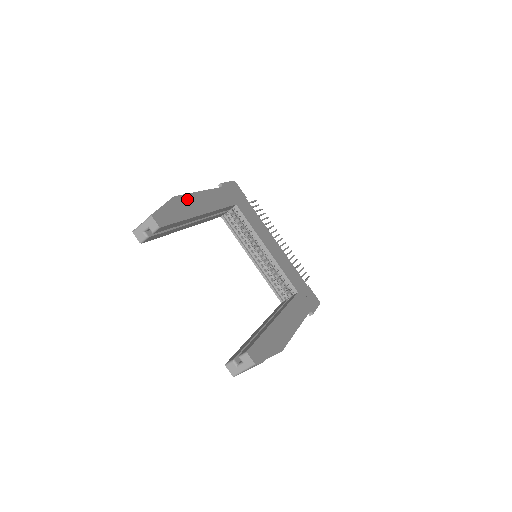
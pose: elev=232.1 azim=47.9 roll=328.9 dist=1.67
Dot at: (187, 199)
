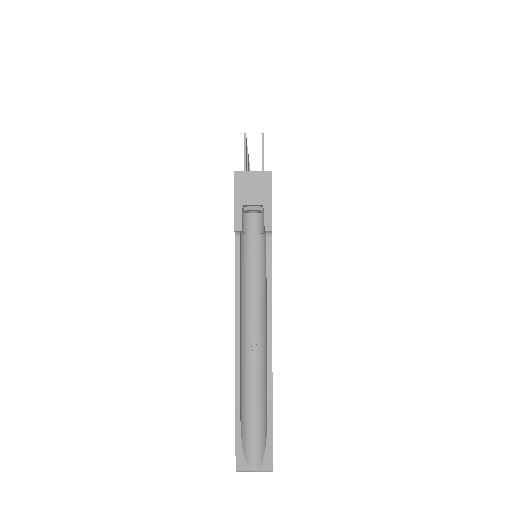
Dot at: occluded
